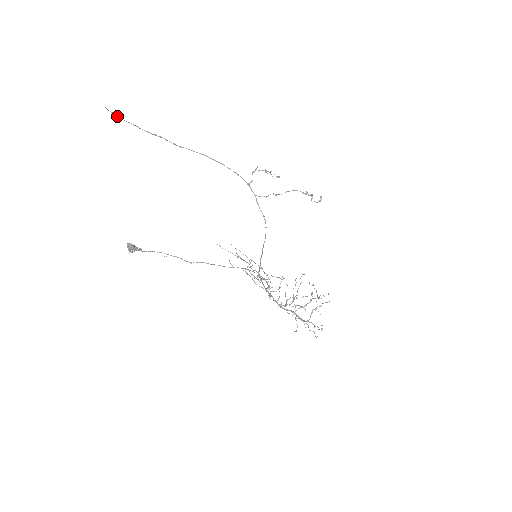
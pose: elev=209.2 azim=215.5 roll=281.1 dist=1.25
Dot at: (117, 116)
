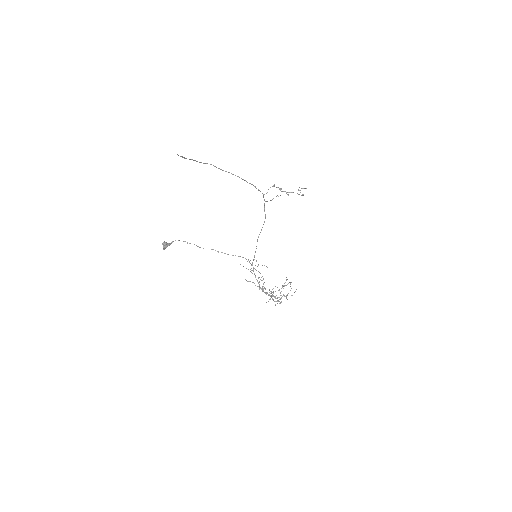
Dot at: (184, 158)
